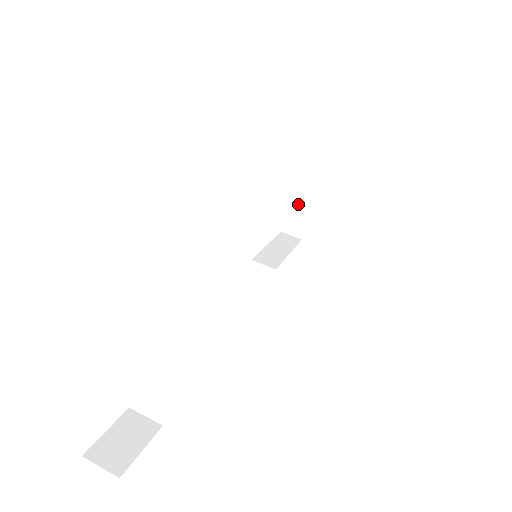
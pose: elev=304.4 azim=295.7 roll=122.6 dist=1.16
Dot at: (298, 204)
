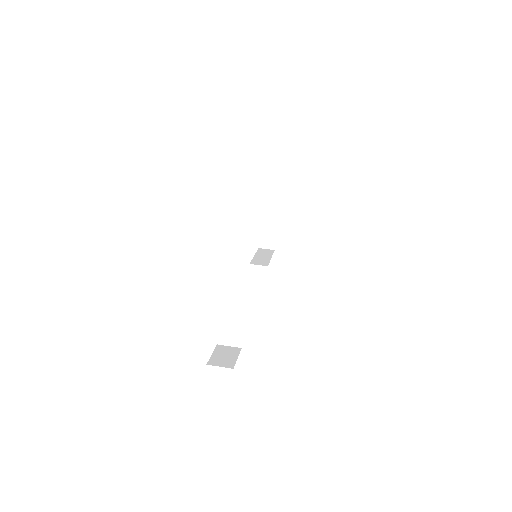
Dot at: (267, 226)
